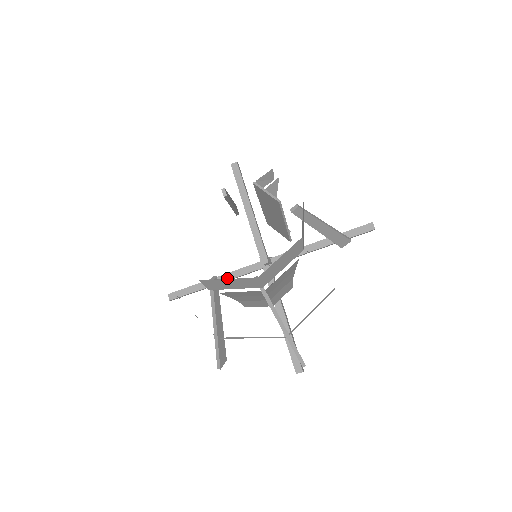
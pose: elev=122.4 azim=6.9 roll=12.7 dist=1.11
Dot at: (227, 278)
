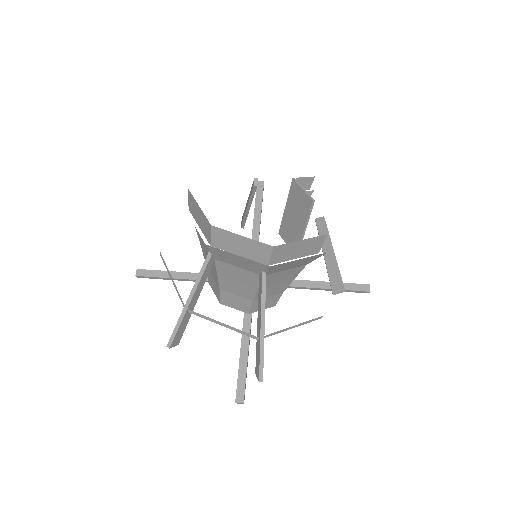
Dot at: occluded
